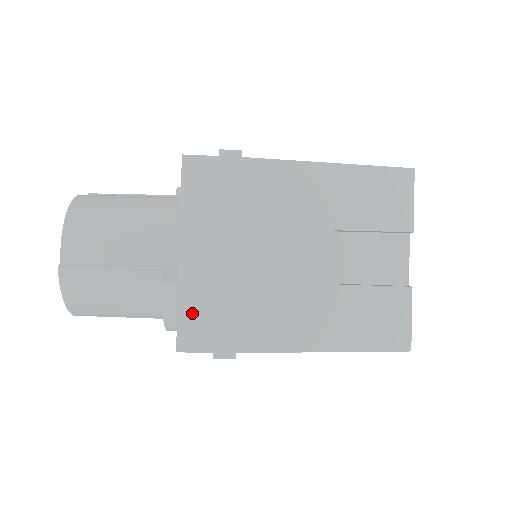
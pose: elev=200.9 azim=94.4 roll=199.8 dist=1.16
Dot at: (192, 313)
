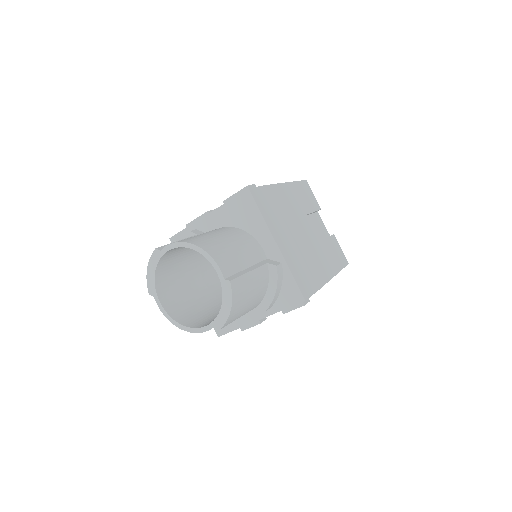
Dot at: (298, 276)
